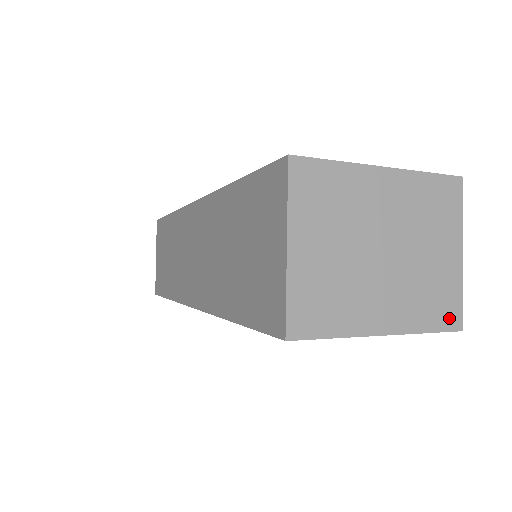
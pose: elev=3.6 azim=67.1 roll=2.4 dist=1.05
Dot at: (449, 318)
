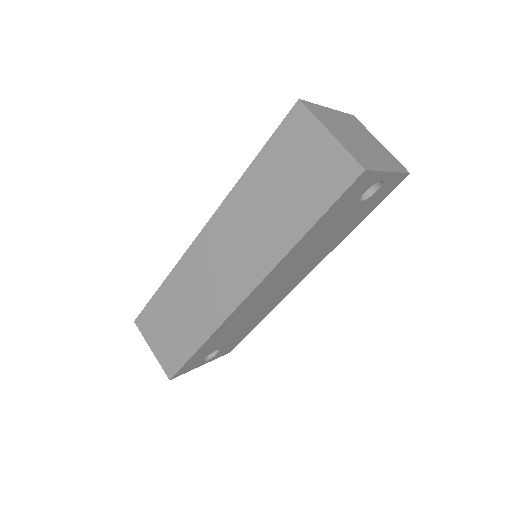
Dot at: (401, 168)
